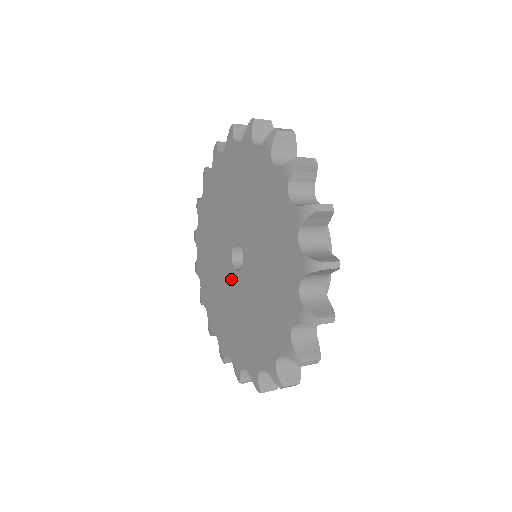
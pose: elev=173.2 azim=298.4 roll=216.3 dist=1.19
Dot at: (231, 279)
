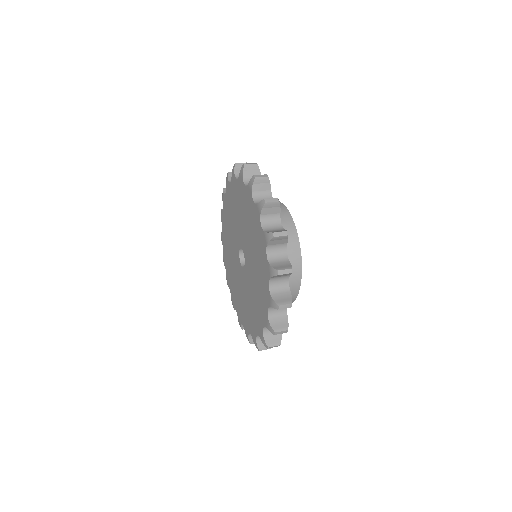
Dot at: (244, 277)
